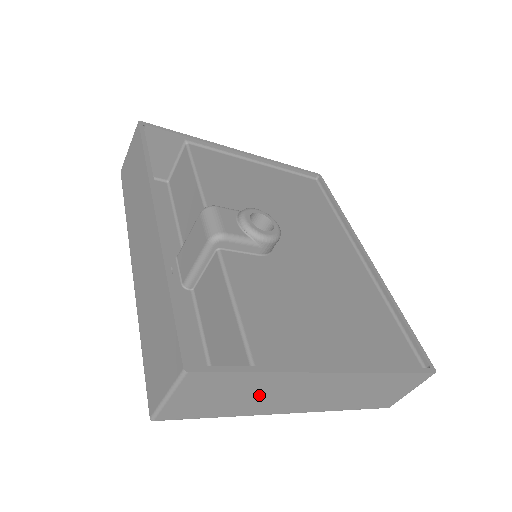
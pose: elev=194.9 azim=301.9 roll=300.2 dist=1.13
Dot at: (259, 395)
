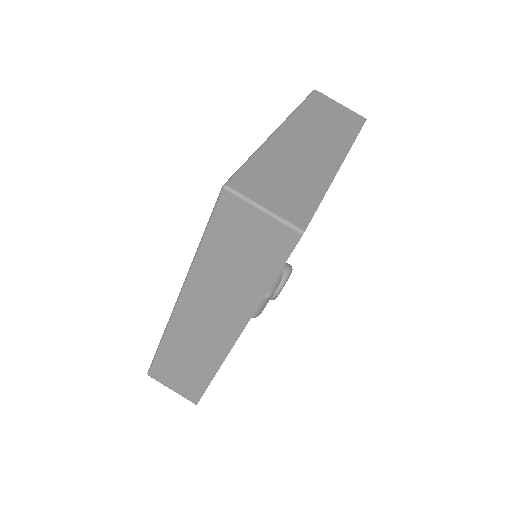
Dot at: occluded
